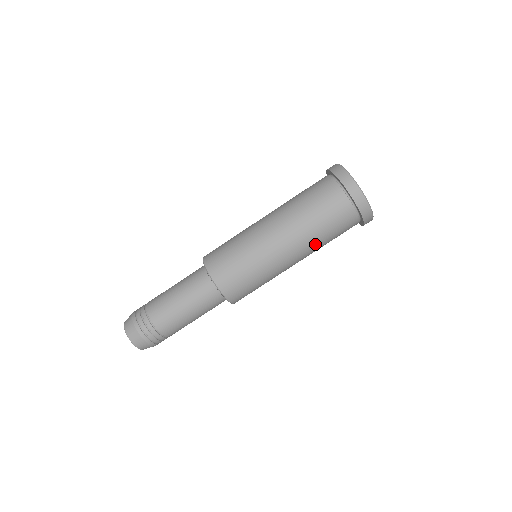
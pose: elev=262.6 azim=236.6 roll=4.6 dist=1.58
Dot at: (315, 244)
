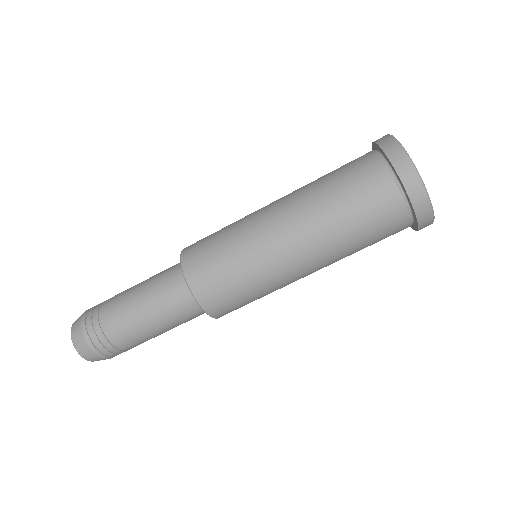
Dot at: (343, 255)
